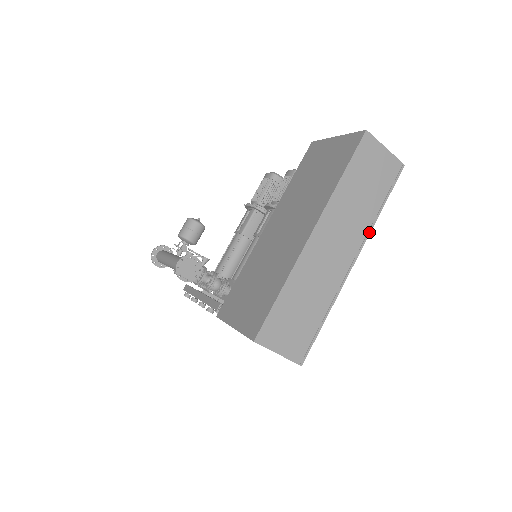
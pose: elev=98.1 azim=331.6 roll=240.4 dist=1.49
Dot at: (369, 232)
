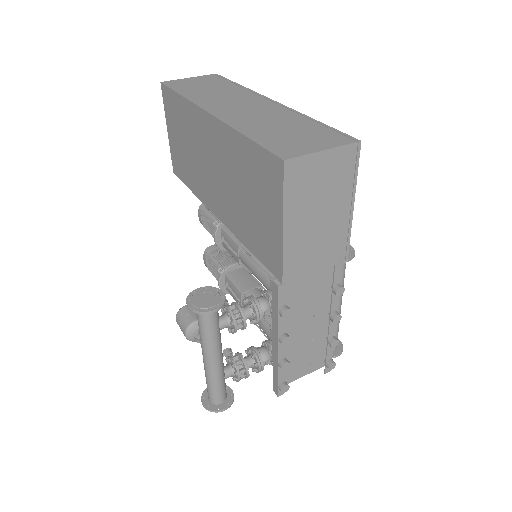
Dot at: (252, 91)
